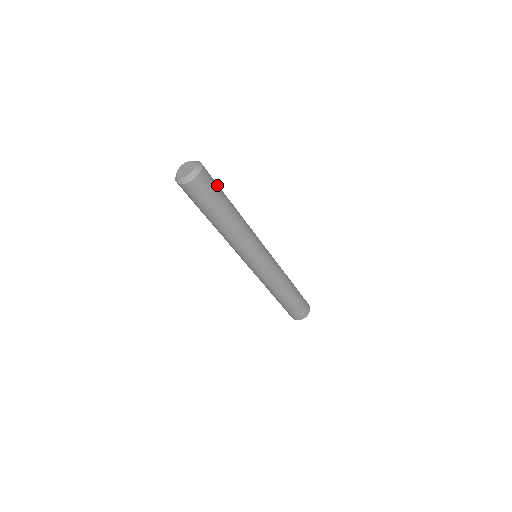
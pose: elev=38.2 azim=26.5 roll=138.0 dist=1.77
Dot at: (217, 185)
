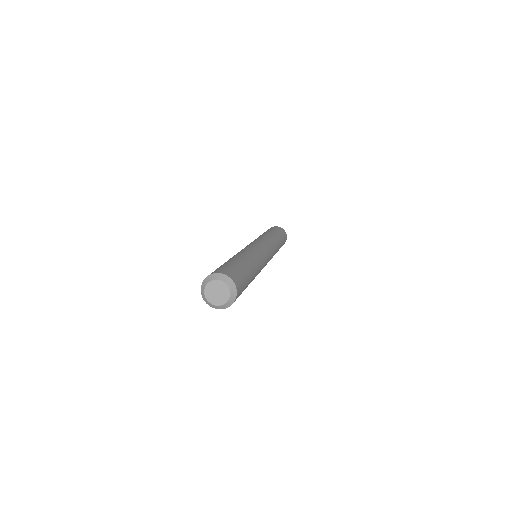
Dot at: (245, 285)
